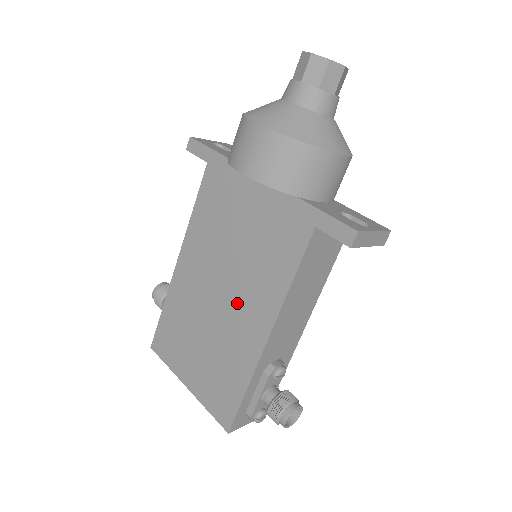
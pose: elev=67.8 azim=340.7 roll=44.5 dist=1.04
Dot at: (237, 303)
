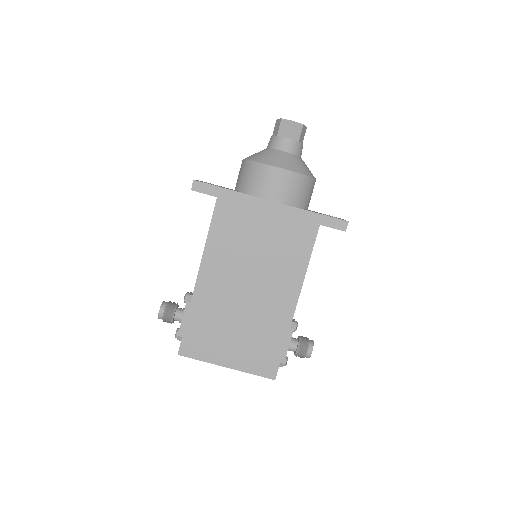
Dot at: (266, 289)
